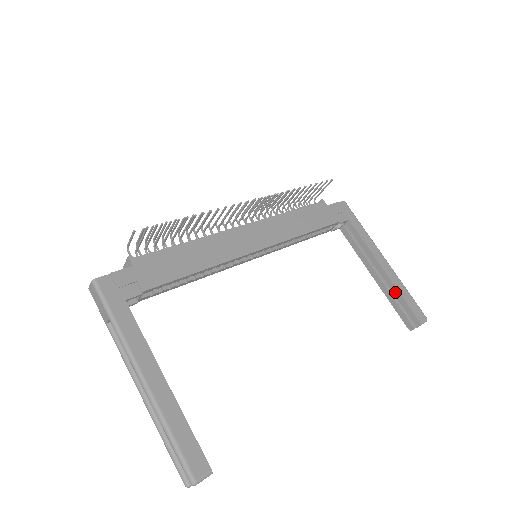
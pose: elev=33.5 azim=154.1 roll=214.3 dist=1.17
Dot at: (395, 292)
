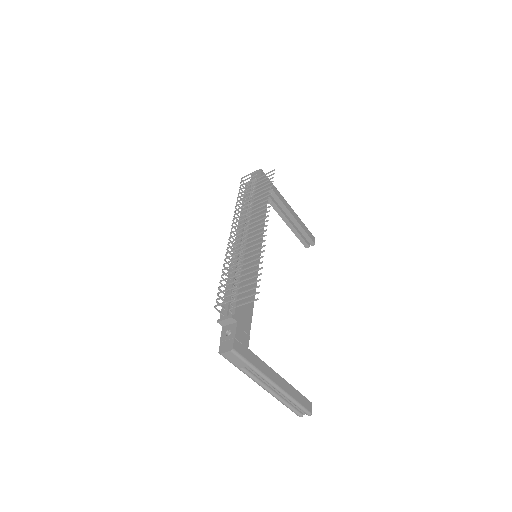
Dot at: (300, 229)
